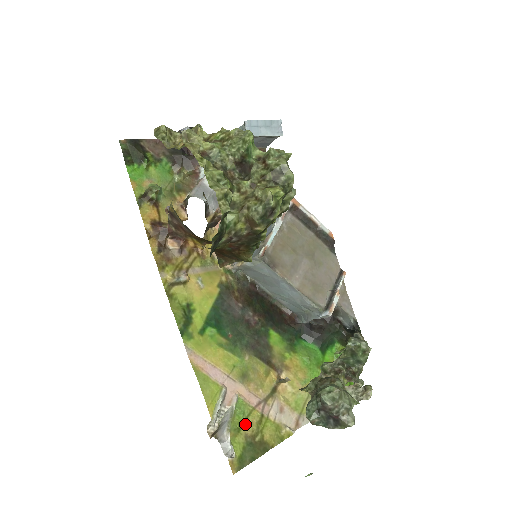
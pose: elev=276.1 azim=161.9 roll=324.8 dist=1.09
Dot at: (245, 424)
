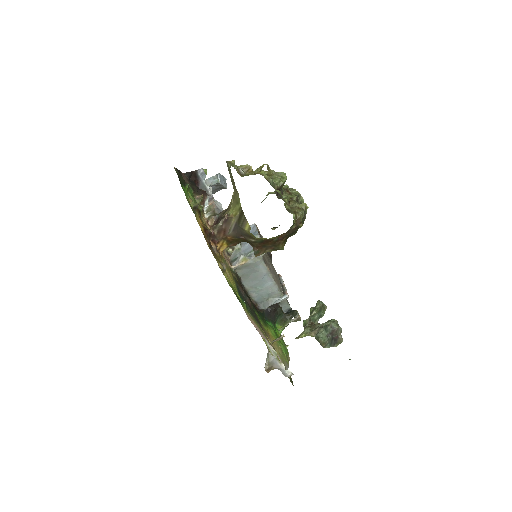
Dot at: occluded
